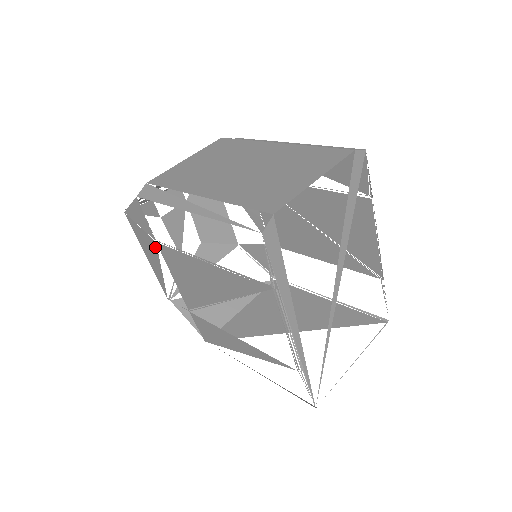
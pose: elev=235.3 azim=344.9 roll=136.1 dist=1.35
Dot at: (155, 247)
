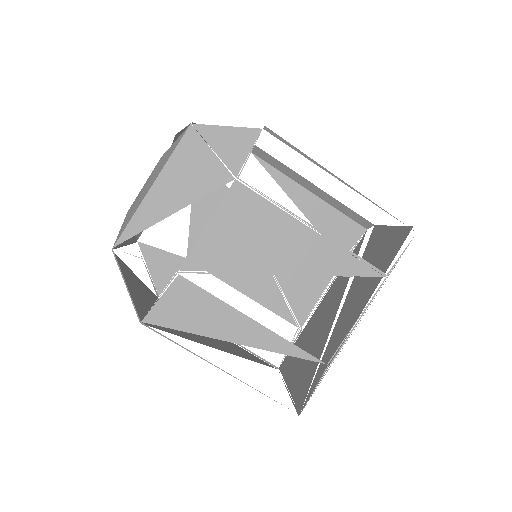
Dot at: (219, 182)
